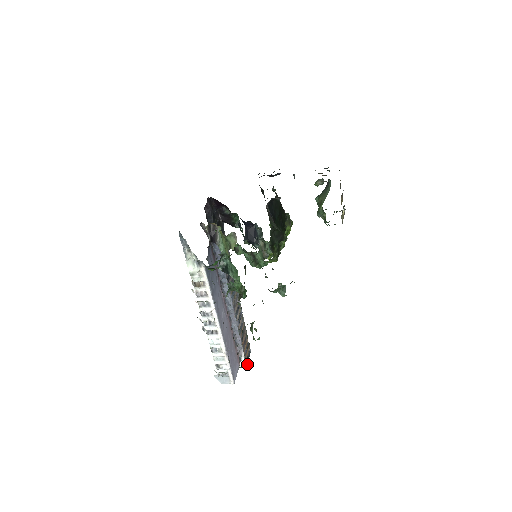
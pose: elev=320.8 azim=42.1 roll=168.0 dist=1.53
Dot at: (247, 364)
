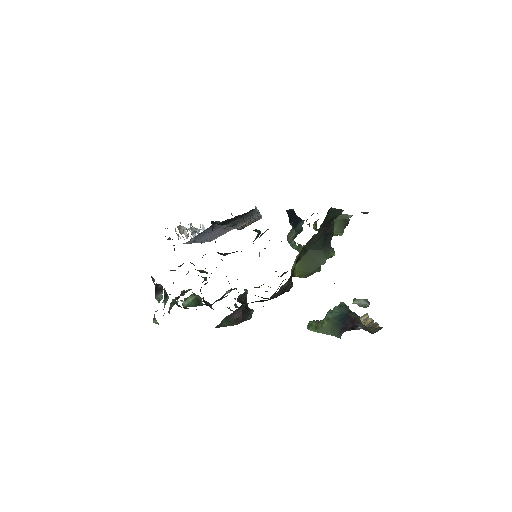
Dot at: occluded
